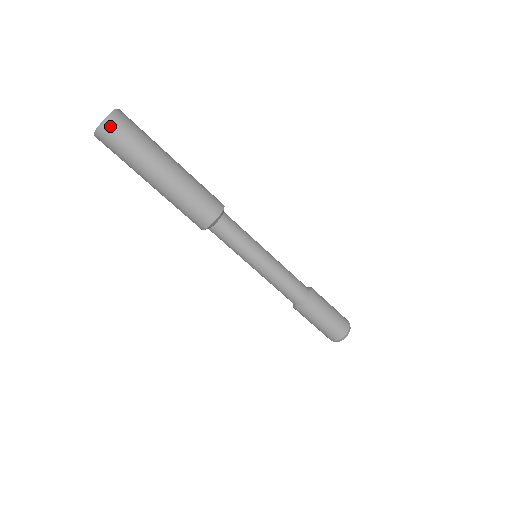
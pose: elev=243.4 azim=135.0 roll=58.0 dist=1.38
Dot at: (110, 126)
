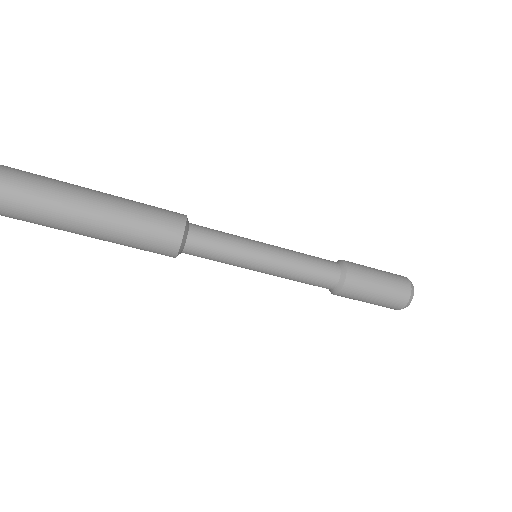
Dot at: out of frame
